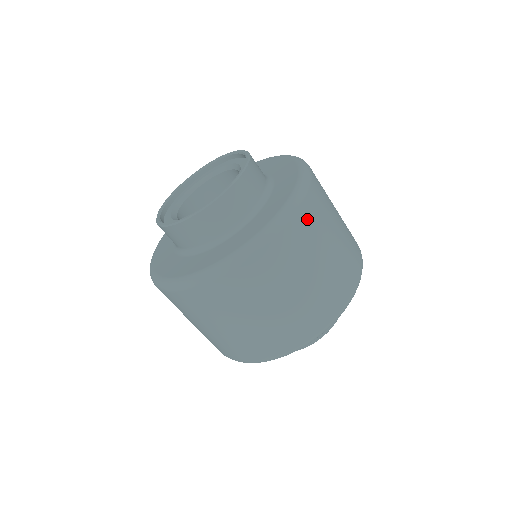
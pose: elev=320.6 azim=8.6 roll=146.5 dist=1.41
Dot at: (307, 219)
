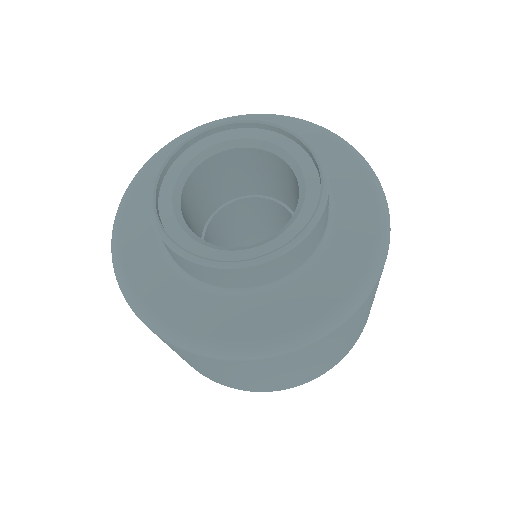
Dot at: (349, 323)
